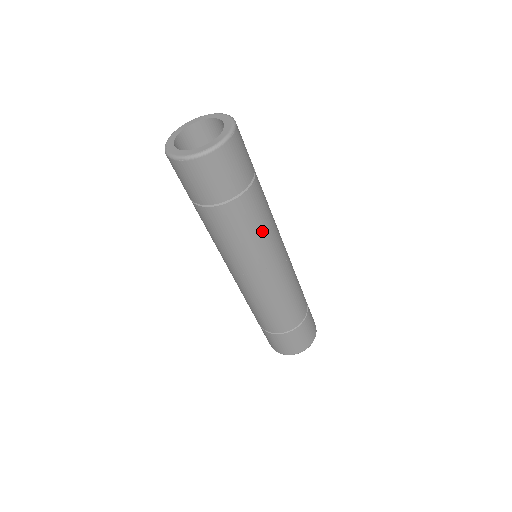
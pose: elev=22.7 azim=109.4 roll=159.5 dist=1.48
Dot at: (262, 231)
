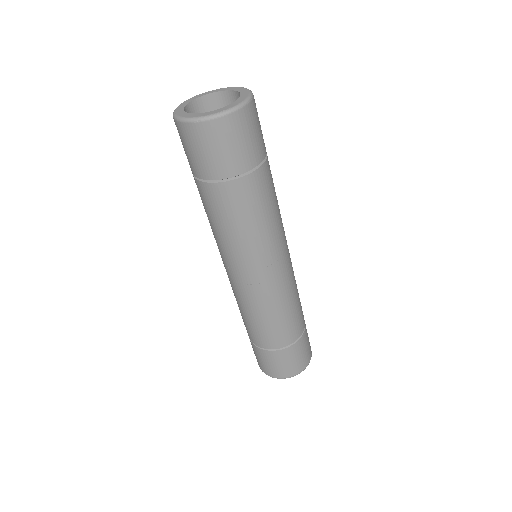
Dot at: (271, 218)
